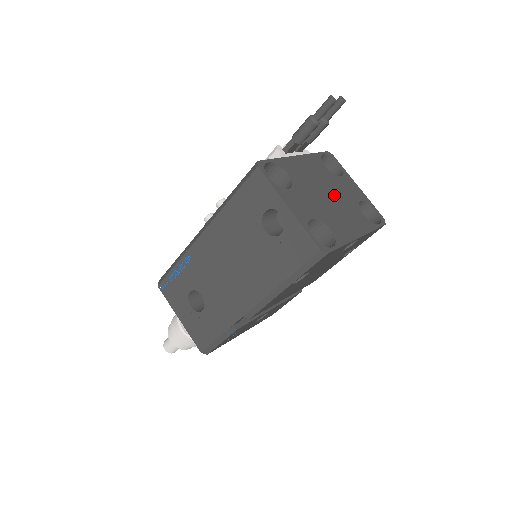
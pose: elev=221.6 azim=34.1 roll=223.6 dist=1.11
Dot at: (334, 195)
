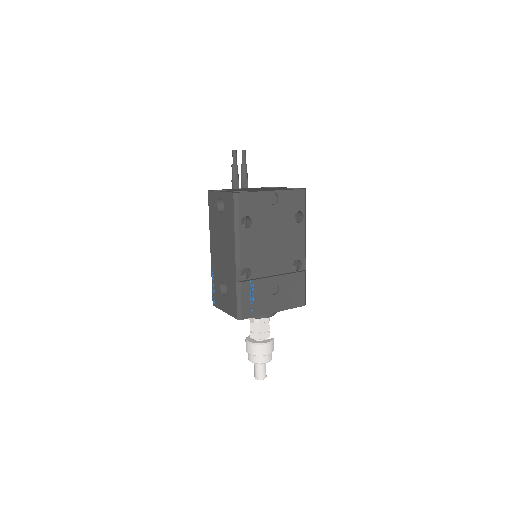
Dot at: occluded
